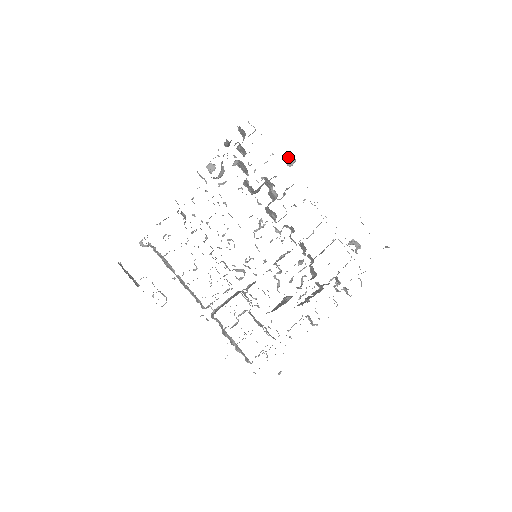
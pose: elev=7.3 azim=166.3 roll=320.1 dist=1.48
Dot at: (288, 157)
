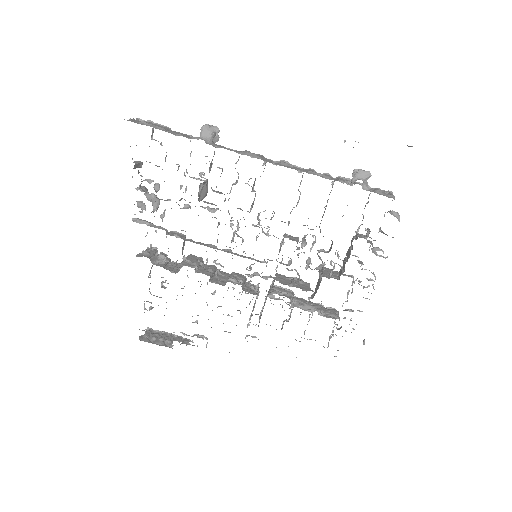
Dot at: (205, 135)
